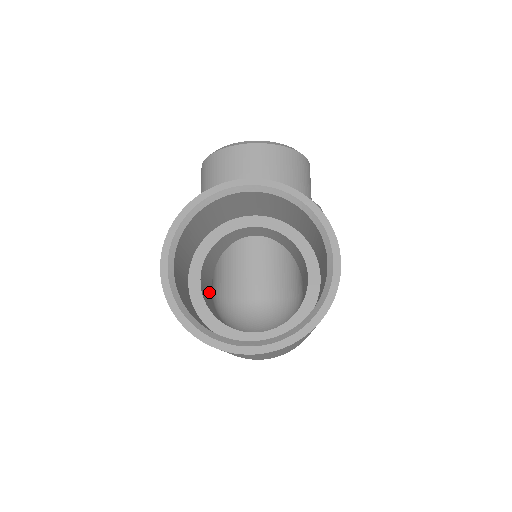
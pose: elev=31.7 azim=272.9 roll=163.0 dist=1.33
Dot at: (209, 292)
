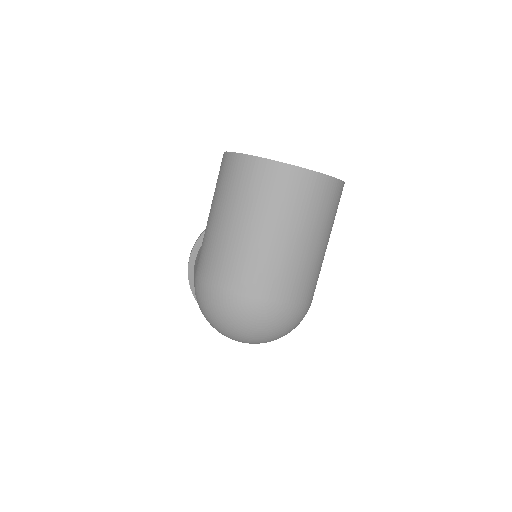
Dot at: occluded
